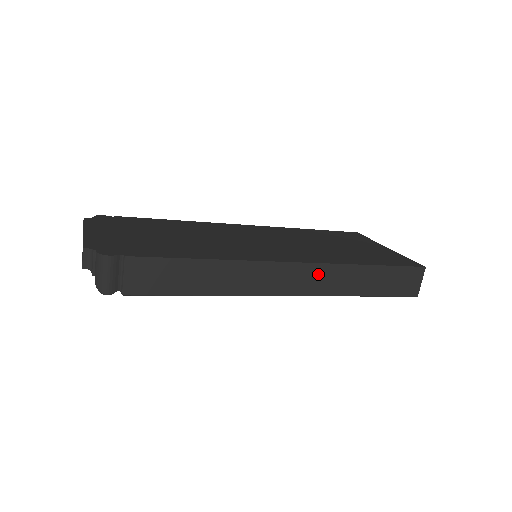
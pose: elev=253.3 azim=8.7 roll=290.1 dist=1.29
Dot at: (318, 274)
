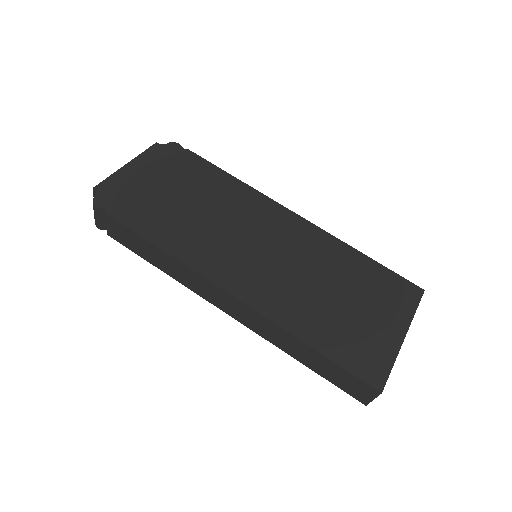
Dot at: (256, 318)
